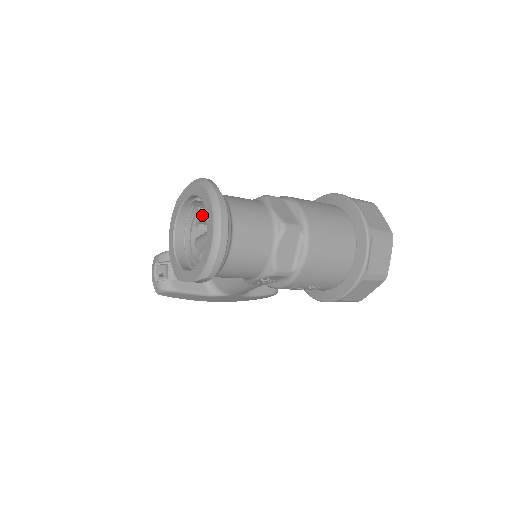
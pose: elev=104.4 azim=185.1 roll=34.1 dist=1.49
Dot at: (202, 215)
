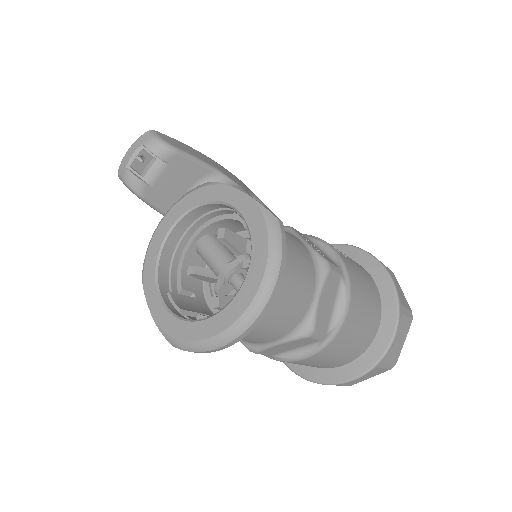
Dot at: (238, 222)
